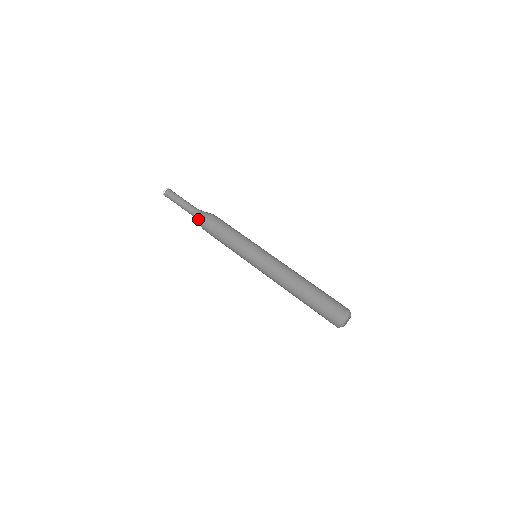
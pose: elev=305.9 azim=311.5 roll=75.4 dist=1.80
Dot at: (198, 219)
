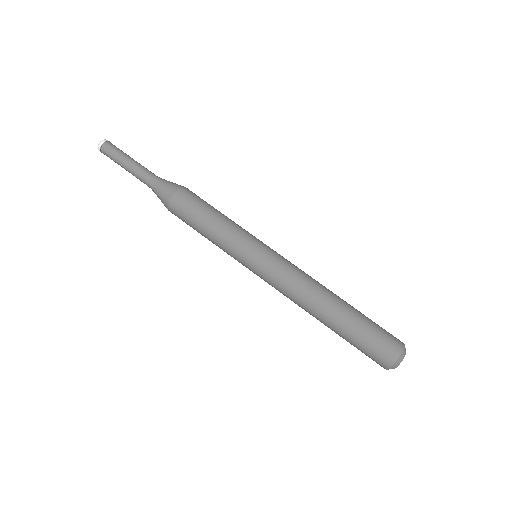
Dot at: (159, 196)
